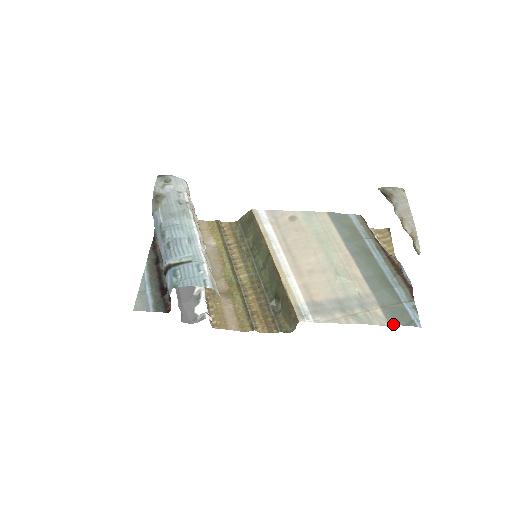
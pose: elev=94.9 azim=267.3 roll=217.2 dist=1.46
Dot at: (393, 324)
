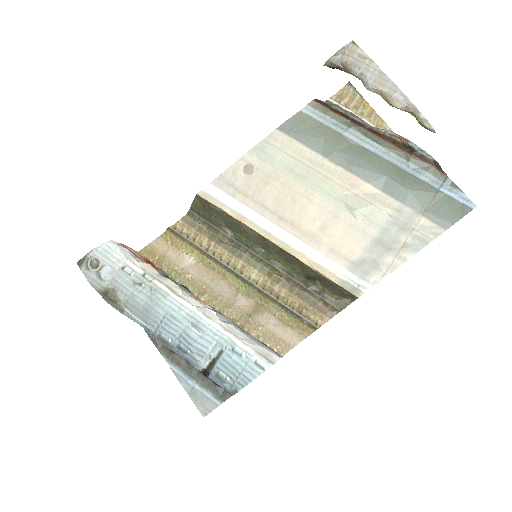
Dot at: (448, 227)
